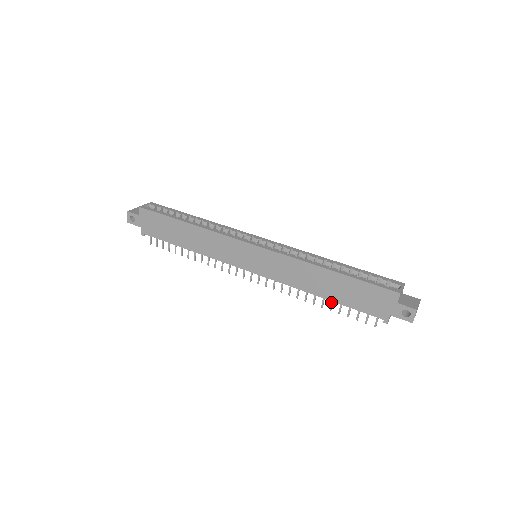
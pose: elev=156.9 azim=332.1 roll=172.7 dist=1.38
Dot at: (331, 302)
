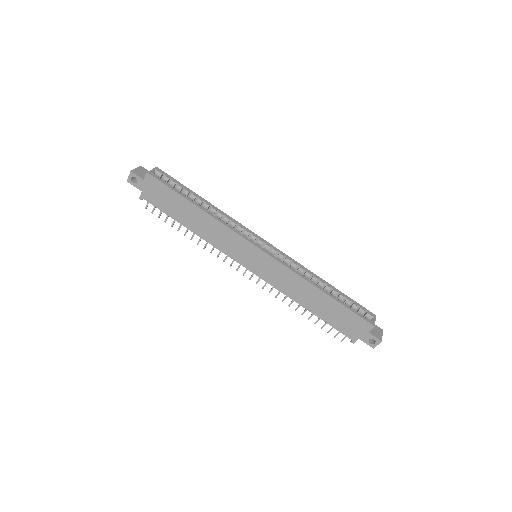
Dot at: (312, 314)
